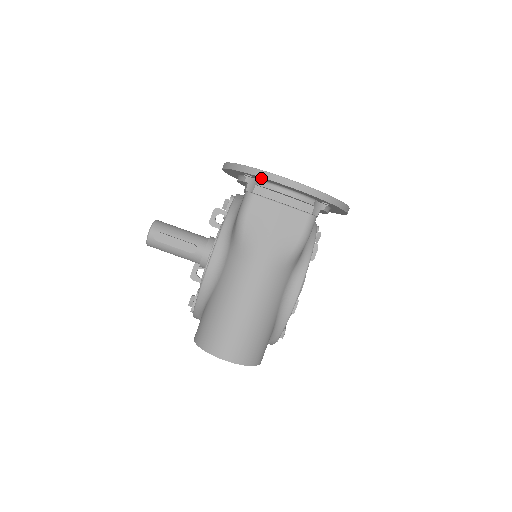
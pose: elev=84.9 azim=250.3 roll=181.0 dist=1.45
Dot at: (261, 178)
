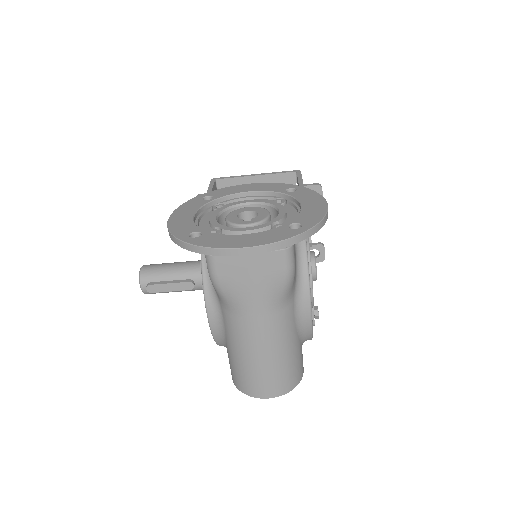
Dot at: occluded
